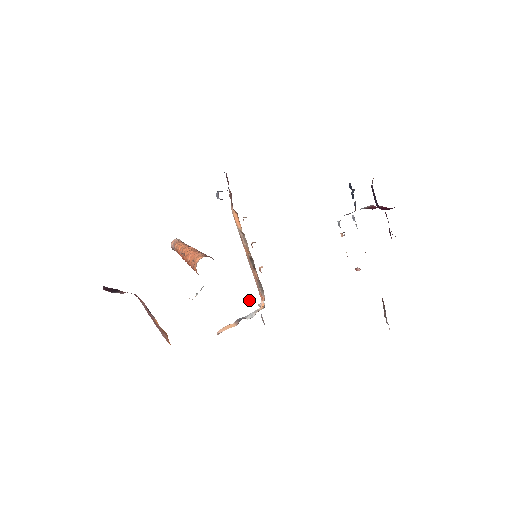
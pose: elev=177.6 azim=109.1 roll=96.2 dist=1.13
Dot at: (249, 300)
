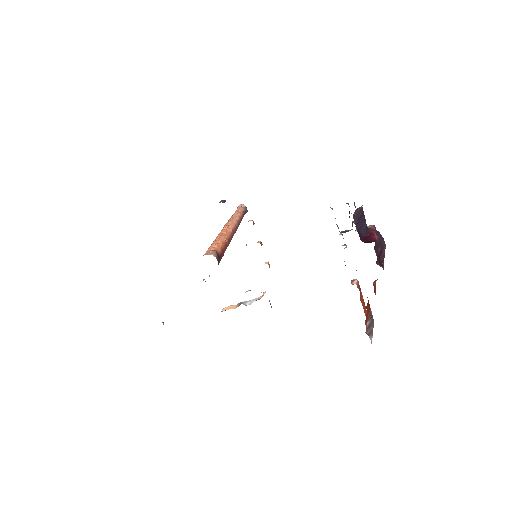
Dot at: (247, 291)
